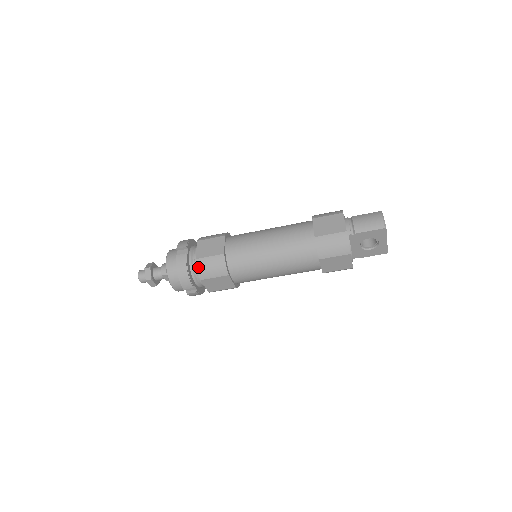
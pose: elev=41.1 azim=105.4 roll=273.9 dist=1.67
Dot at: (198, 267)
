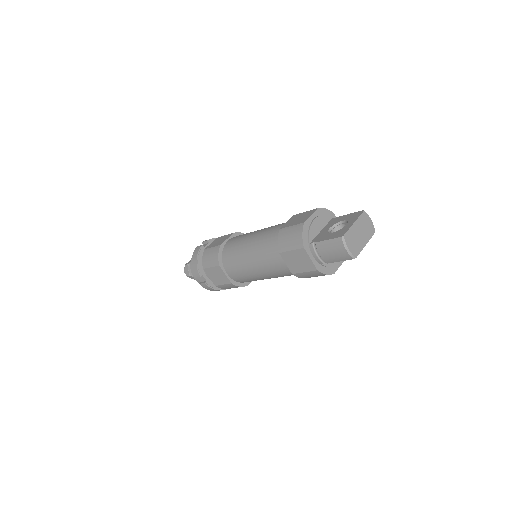
Dot at: (221, 288)
